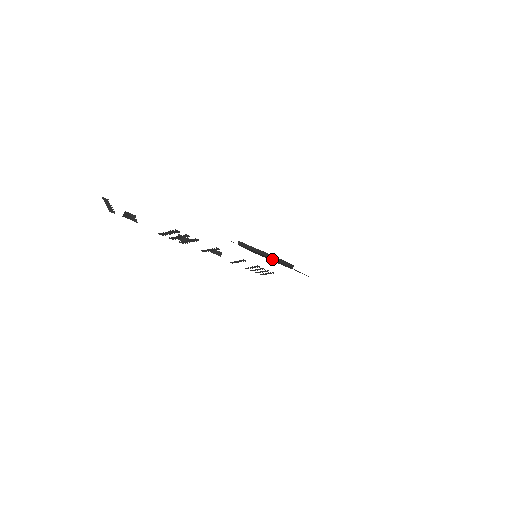
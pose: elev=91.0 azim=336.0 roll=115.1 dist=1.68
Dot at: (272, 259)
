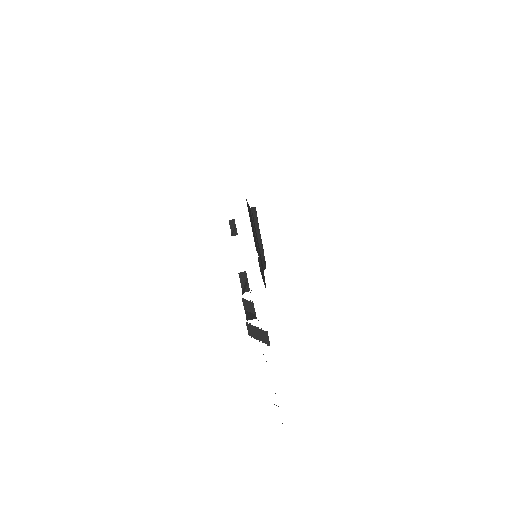
Dot at: occluded
